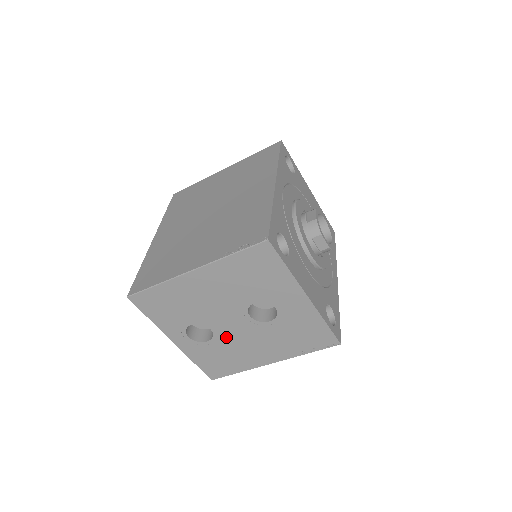
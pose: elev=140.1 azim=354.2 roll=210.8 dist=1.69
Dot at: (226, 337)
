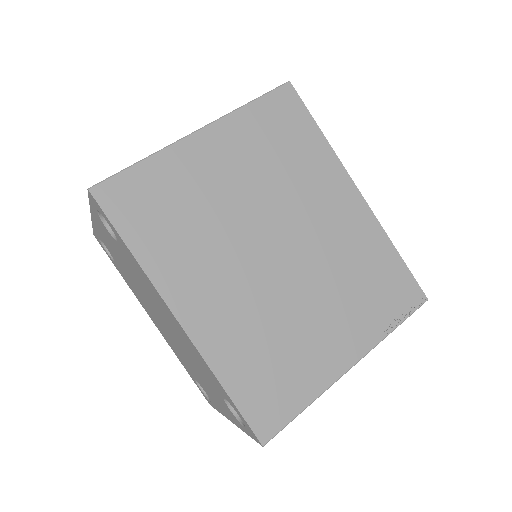
Dot at: occluded
